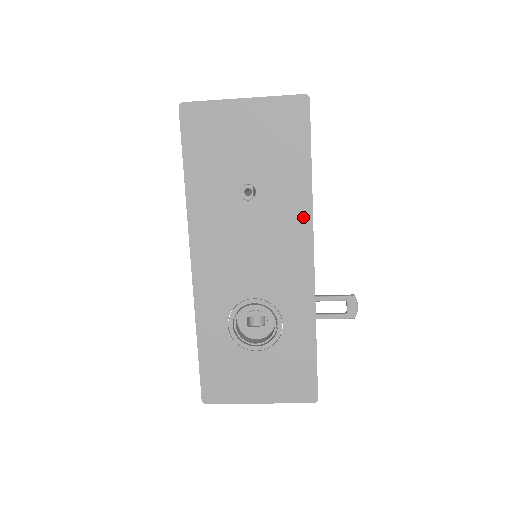
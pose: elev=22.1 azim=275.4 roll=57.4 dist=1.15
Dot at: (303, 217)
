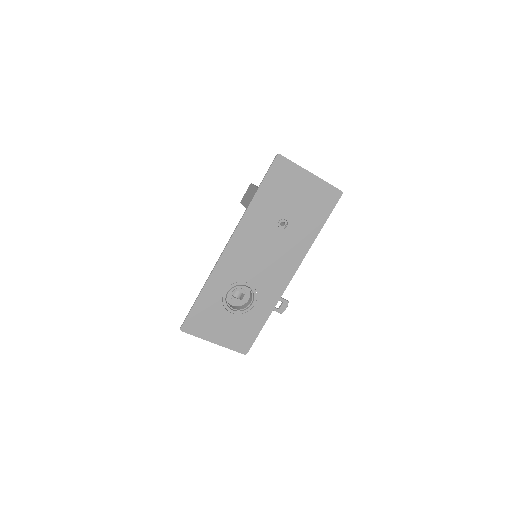
Dot at: (301, 253)
